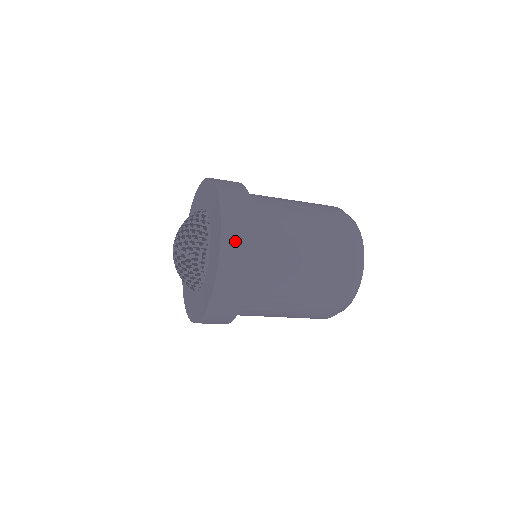
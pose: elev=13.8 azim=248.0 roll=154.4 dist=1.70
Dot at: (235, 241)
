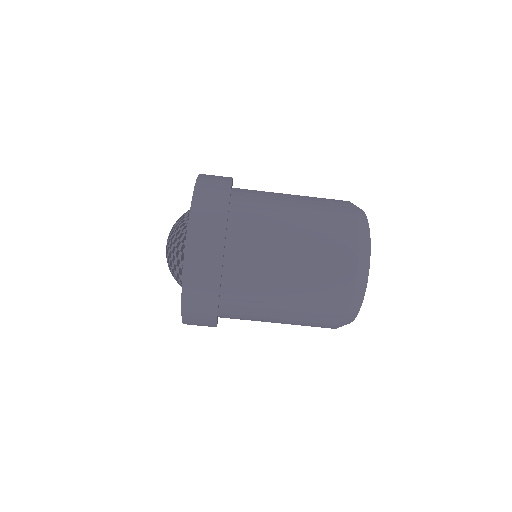
Dot at: (213, 176)
